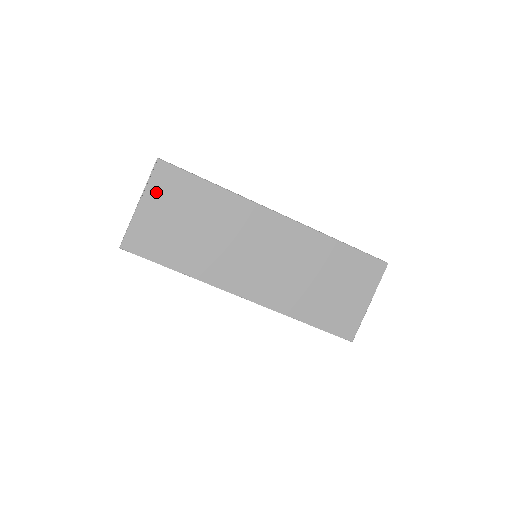
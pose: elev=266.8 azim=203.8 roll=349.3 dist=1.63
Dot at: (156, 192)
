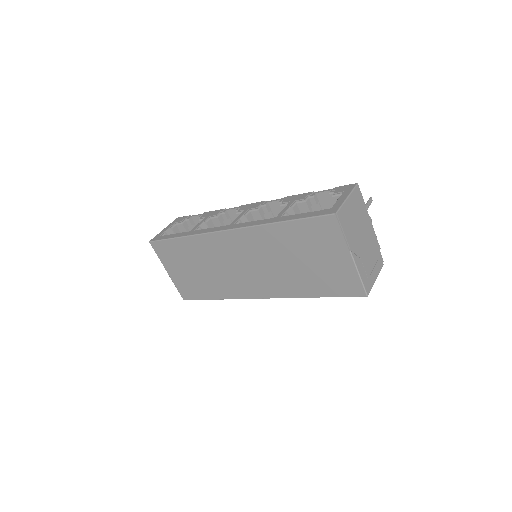
Dot at: (166, 261)
